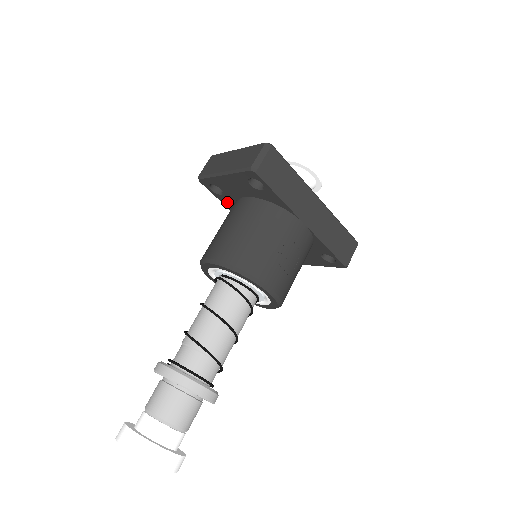
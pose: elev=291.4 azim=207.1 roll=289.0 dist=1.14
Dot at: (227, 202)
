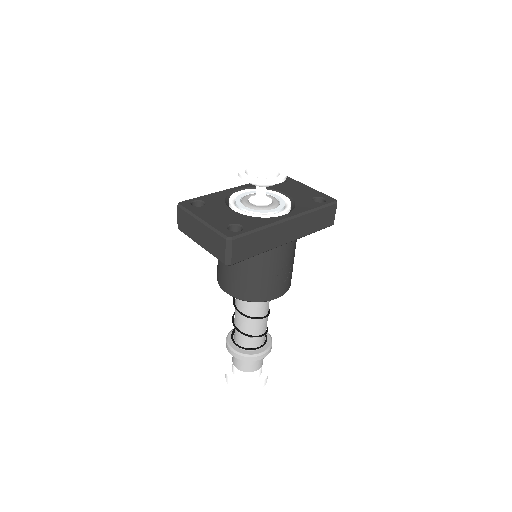
Dot at: occluded
